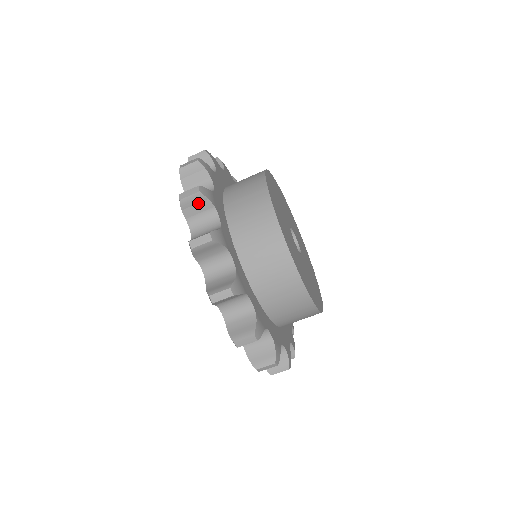
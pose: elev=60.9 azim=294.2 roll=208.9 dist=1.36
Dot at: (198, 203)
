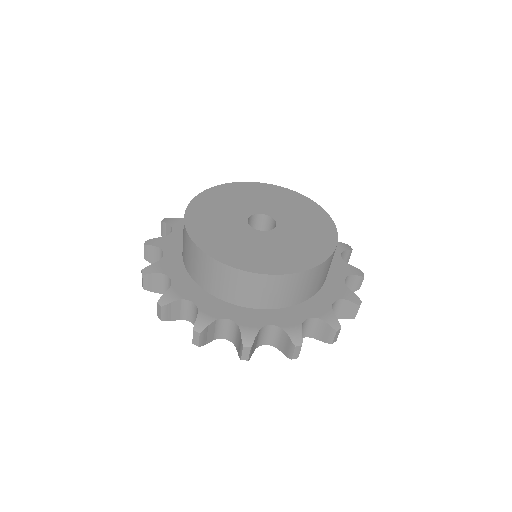
Dot at: (166, 230)
